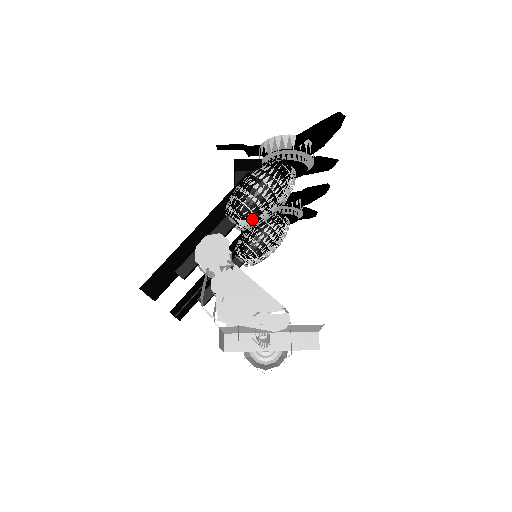
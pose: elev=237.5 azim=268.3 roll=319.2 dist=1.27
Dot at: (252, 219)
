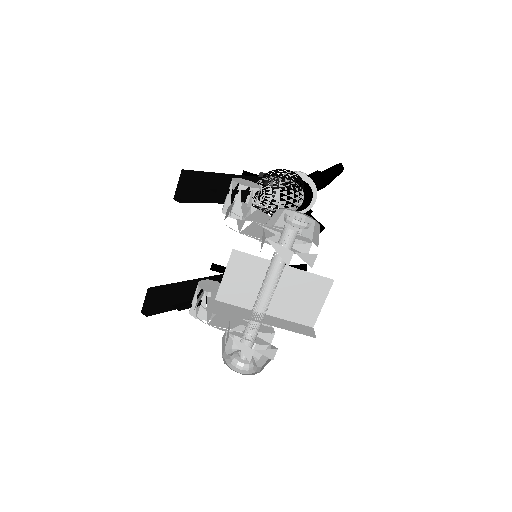
Dot at: (276, 191)
